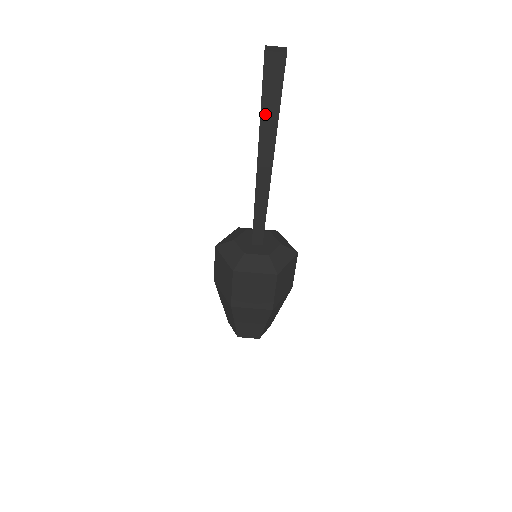
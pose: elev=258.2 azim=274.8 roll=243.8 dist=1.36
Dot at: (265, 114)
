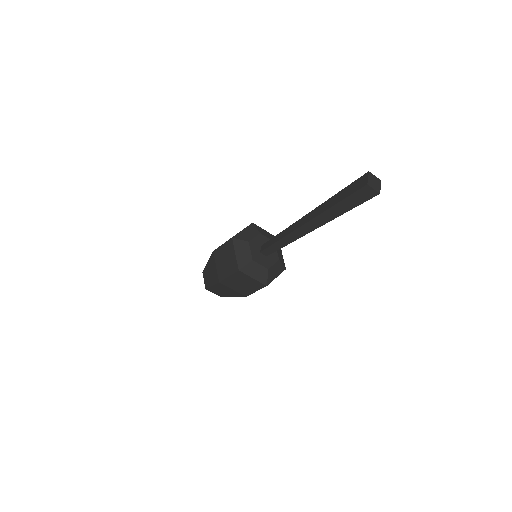
Dot at: (335, 208)
